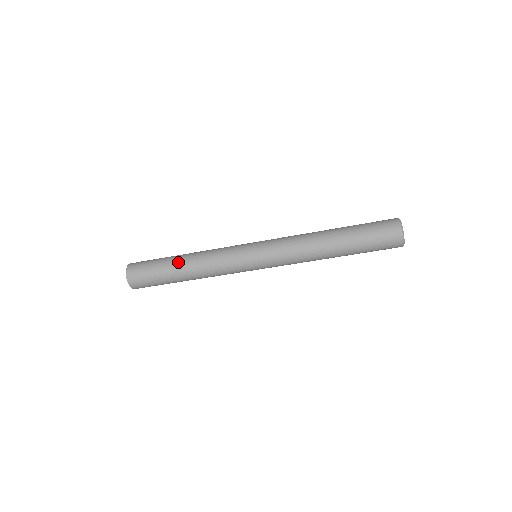
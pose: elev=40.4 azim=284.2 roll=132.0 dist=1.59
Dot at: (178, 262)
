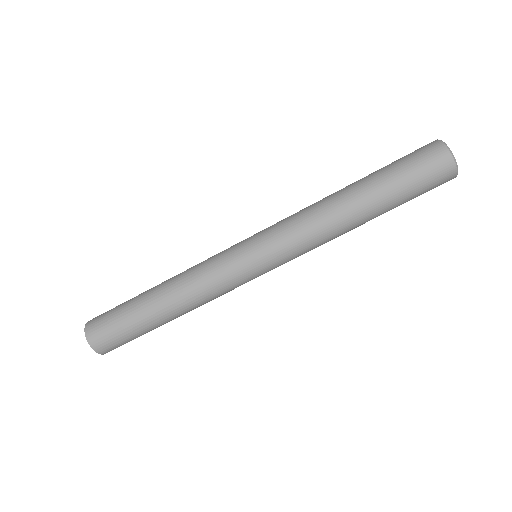
Dot at: (153, 304)
